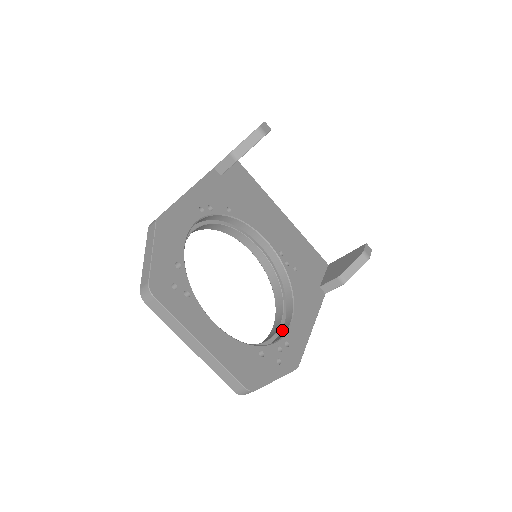
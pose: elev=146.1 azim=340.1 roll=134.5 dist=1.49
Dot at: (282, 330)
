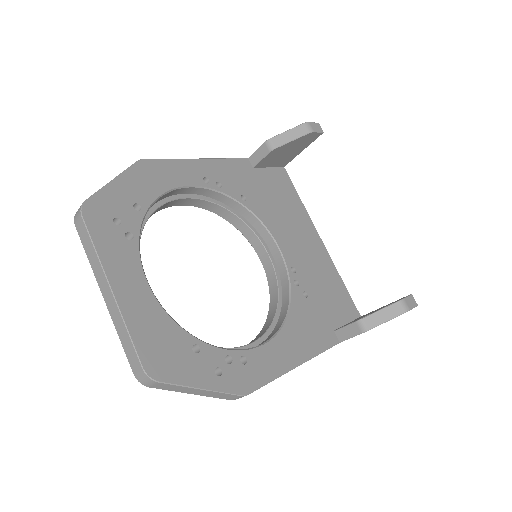
Dot at: occluded
